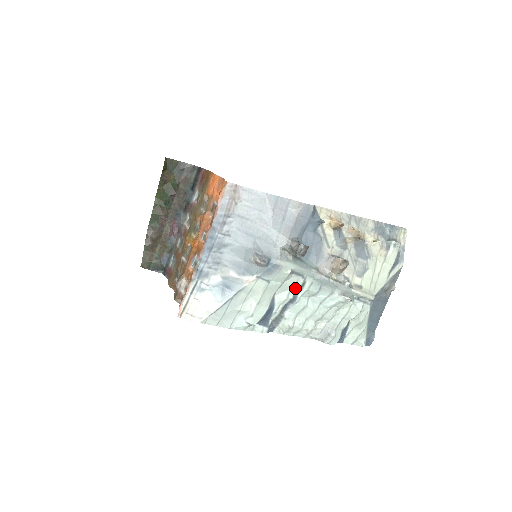
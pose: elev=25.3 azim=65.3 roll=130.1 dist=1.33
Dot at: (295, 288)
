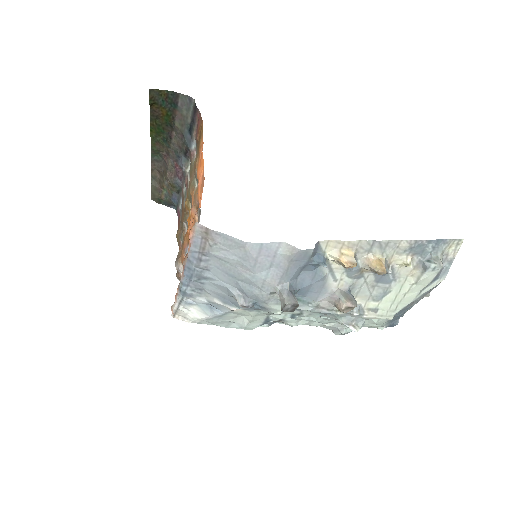
Dot at: (291, 314)
